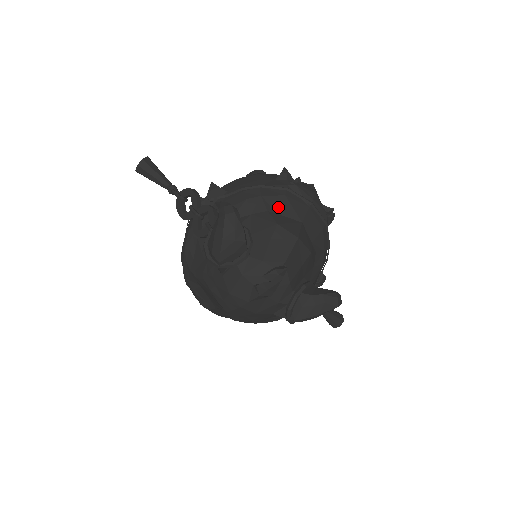
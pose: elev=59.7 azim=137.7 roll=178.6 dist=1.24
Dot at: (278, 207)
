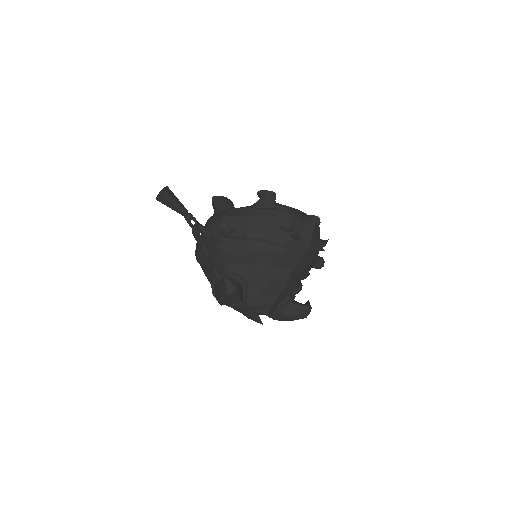
Dot at: (275, 261)
